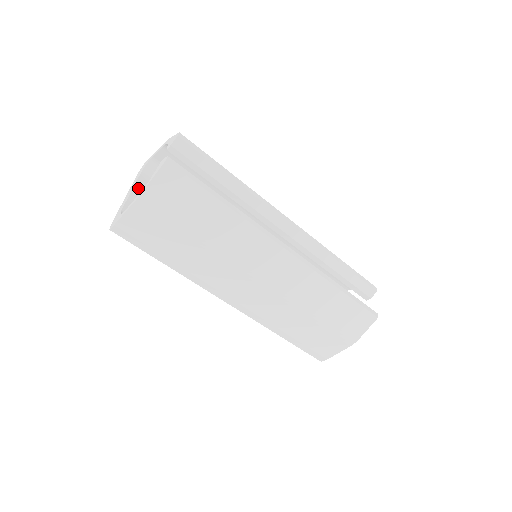
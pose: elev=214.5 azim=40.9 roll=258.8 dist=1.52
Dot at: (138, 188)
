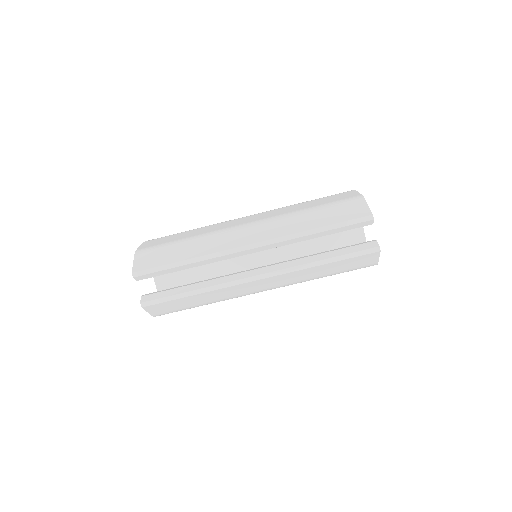
Dot at: occluded
